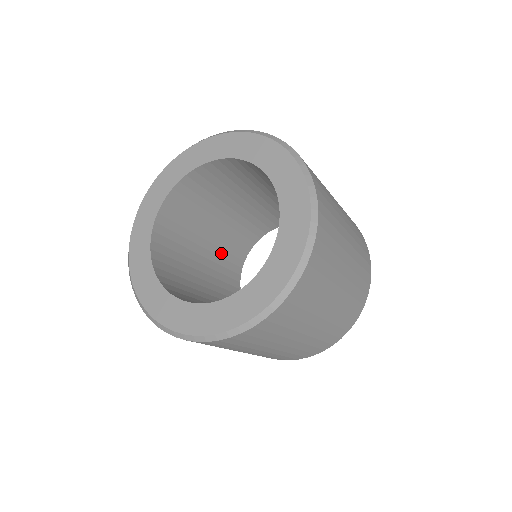
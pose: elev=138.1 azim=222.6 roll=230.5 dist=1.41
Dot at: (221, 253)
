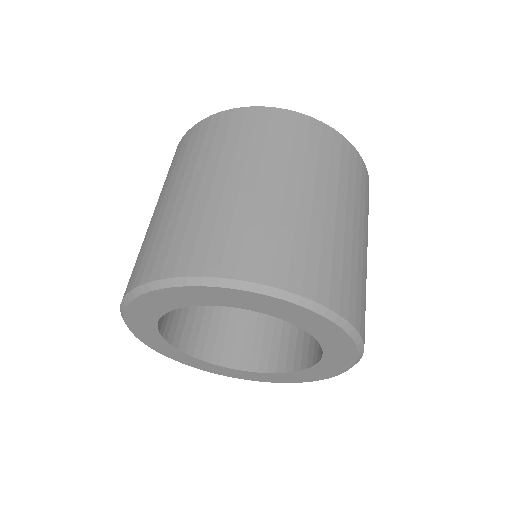
Dot at: occluded
